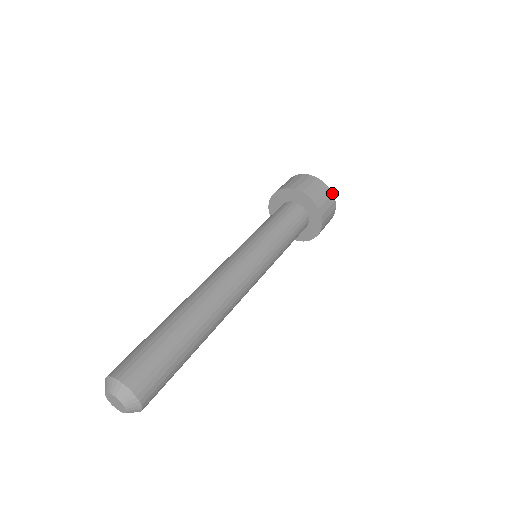
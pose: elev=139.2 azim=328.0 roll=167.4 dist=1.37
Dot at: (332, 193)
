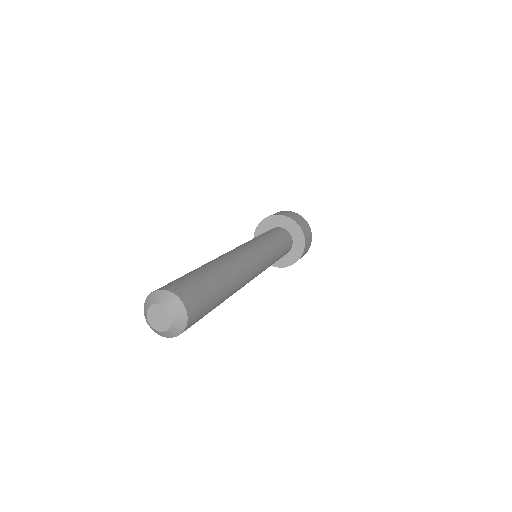
Dot at: (301, 216)
